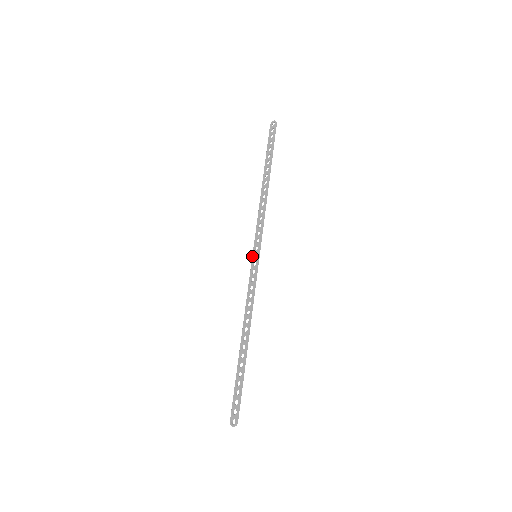
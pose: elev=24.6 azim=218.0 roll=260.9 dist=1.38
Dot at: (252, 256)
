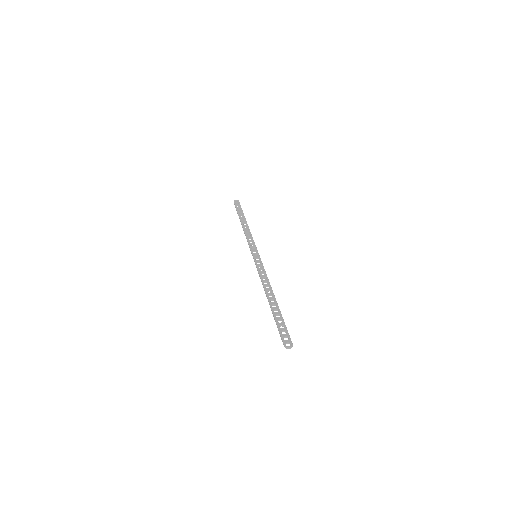
Dot at: (253, 255)
